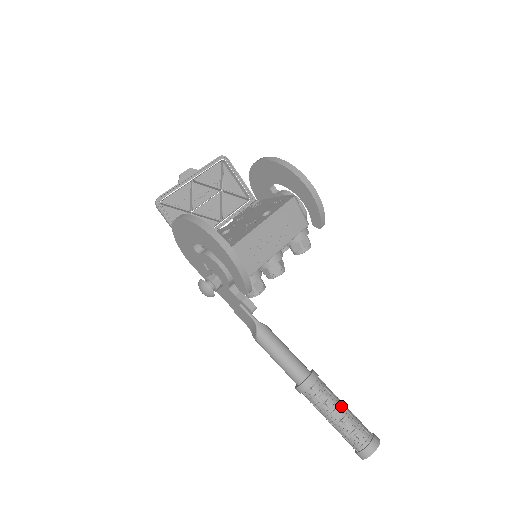
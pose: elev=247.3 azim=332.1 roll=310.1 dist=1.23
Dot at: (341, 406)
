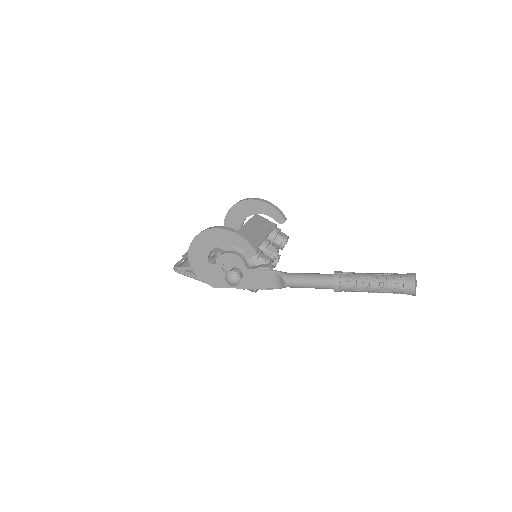
Dot at: (370, 273)
